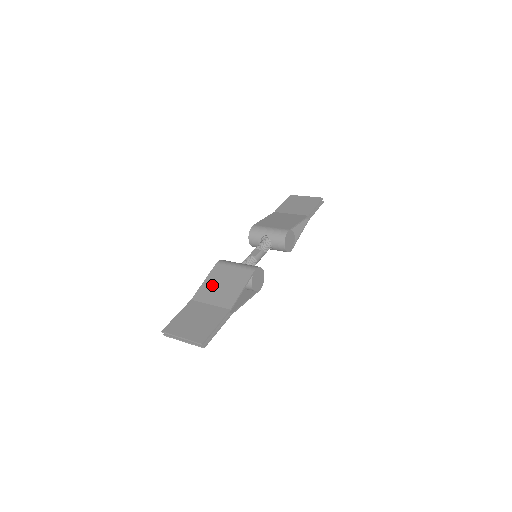
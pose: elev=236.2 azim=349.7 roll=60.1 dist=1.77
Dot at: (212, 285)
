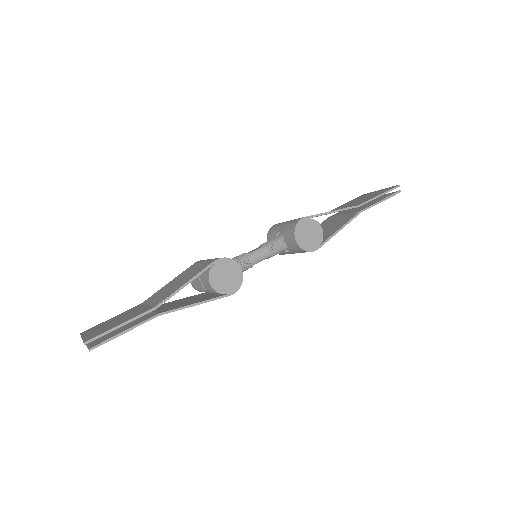
Dot at: (169, 285)
